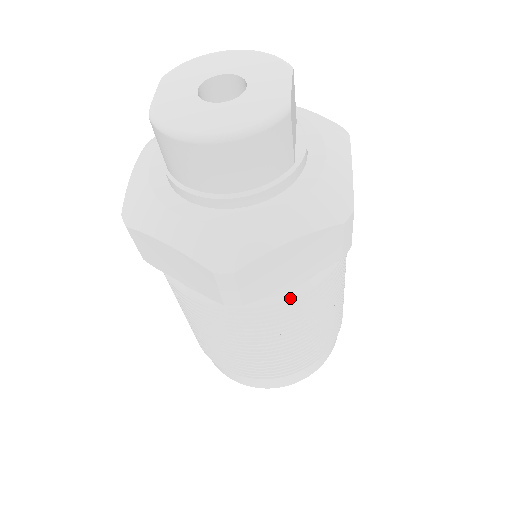
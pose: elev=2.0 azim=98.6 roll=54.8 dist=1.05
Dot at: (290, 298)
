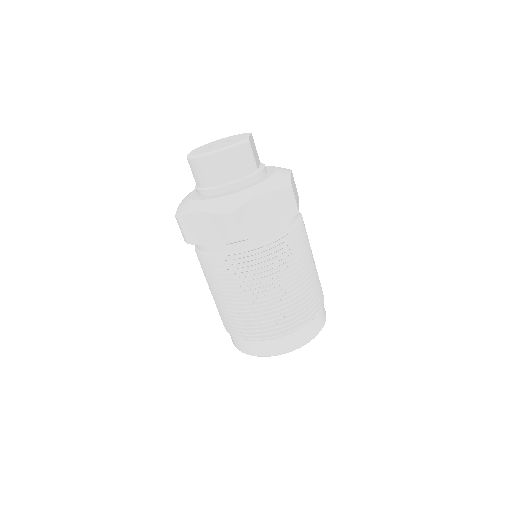
Dot at: (270, 243)
